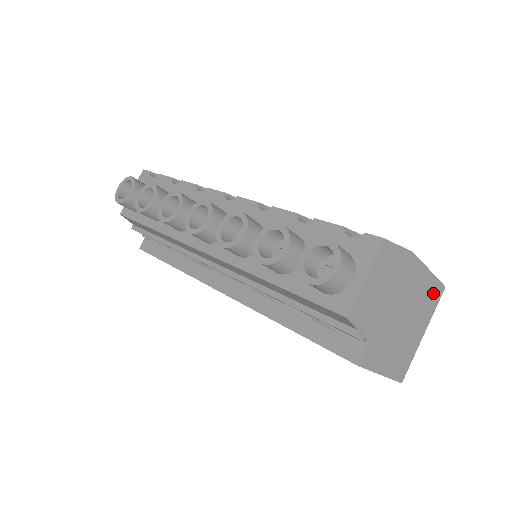
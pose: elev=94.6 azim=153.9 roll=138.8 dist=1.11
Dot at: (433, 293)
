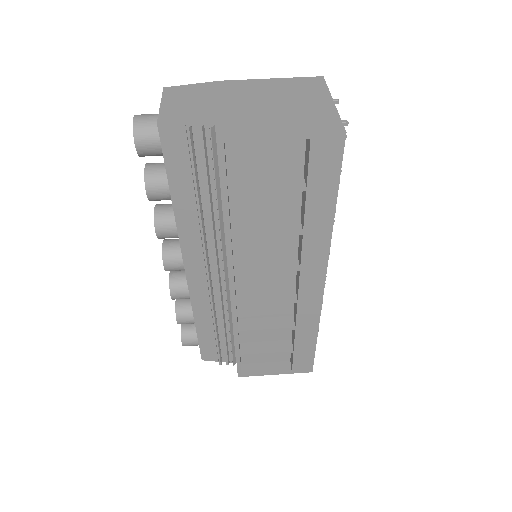
Dot at: (303, 84)
